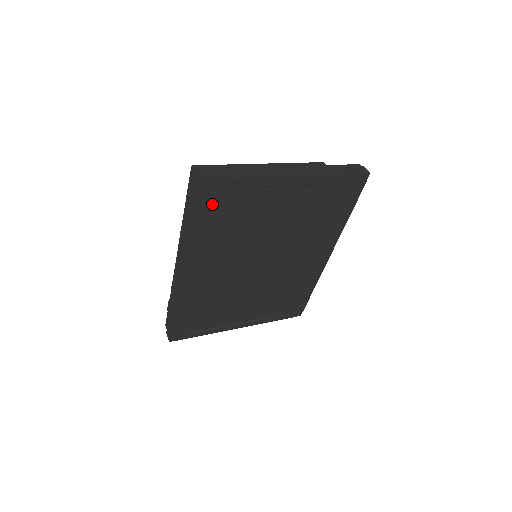
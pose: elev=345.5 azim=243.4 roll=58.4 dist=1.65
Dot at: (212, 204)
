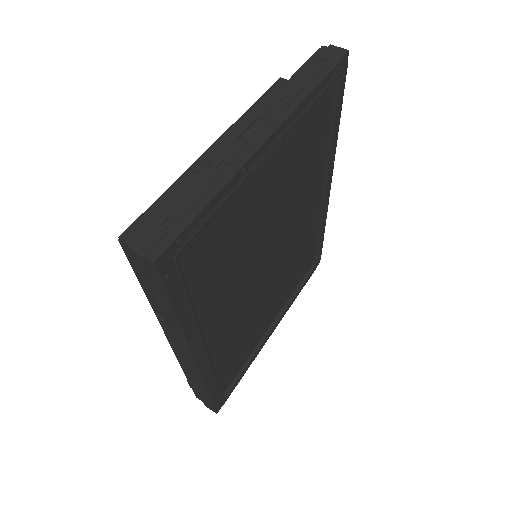
Dot at: (187, 265)
